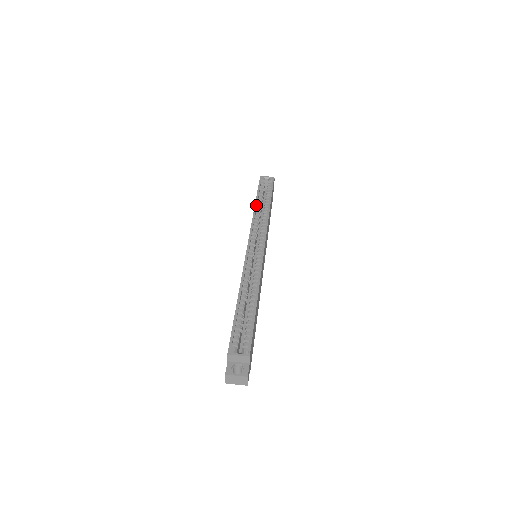
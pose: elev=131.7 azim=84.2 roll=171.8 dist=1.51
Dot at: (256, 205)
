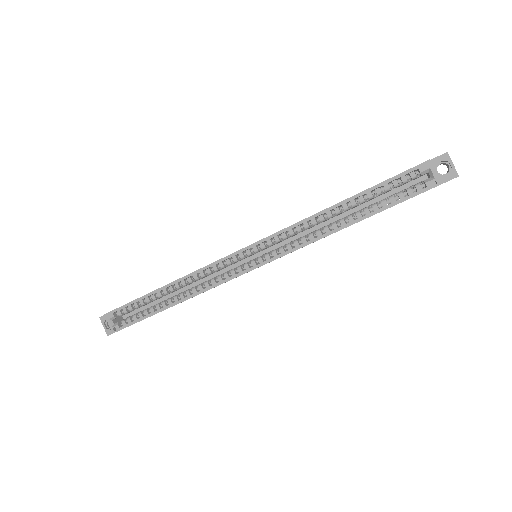
Dot at: (335, 207)
